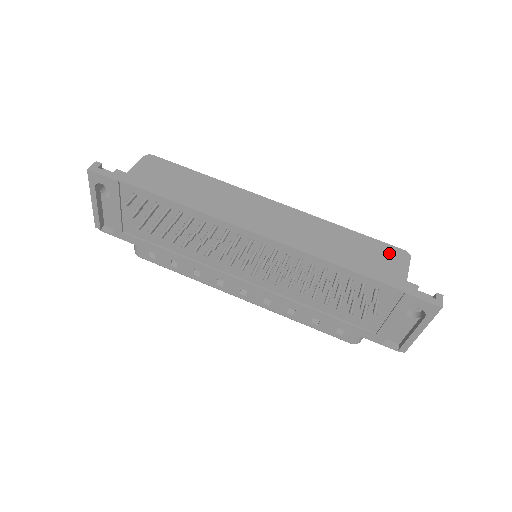
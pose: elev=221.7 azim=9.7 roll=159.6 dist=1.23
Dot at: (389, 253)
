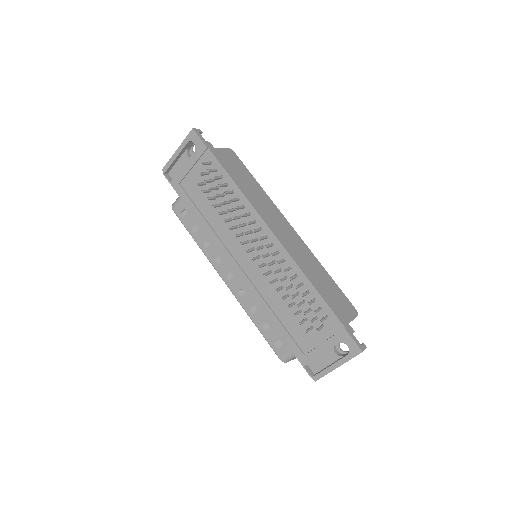
Dot at: (346, 303)
